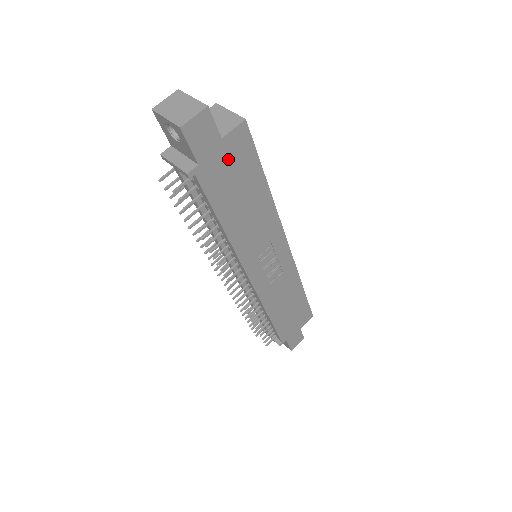
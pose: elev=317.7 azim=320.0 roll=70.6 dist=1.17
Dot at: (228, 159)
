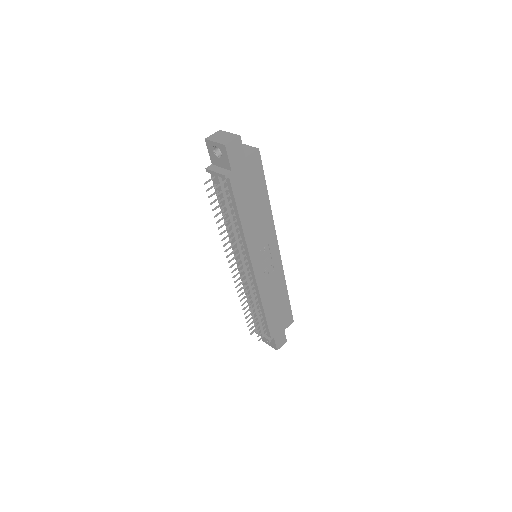
Dot at: (247, 172)
